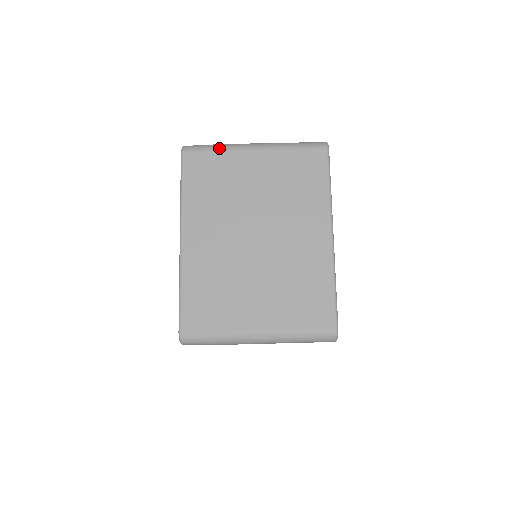
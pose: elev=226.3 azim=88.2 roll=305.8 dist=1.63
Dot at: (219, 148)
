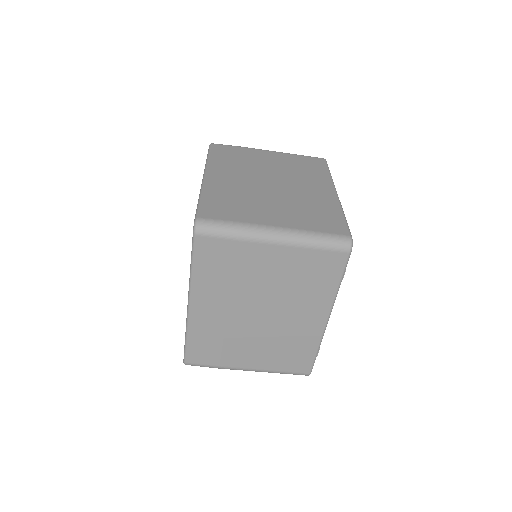
Dot at: occluded
